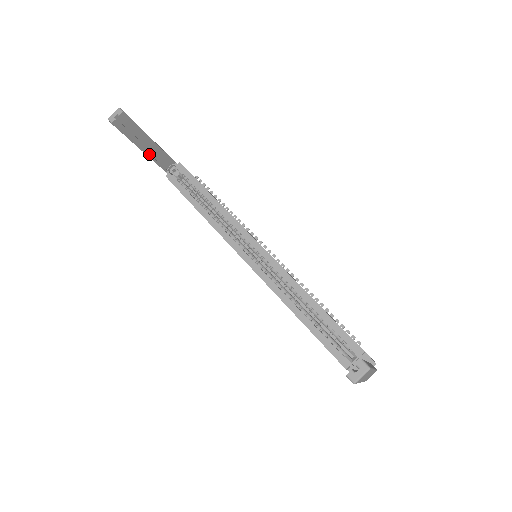
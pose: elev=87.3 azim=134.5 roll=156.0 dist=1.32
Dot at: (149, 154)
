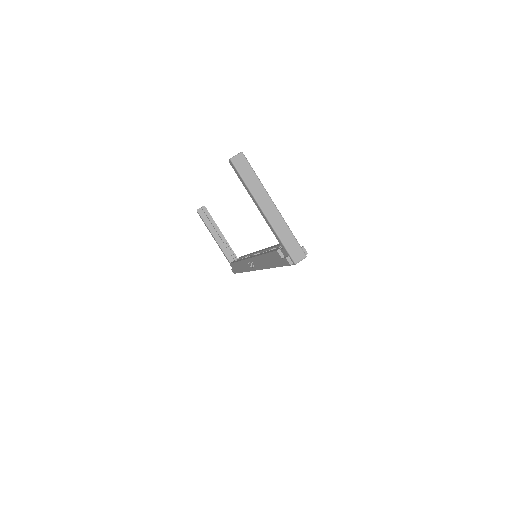
Dot at: (219, 242)
